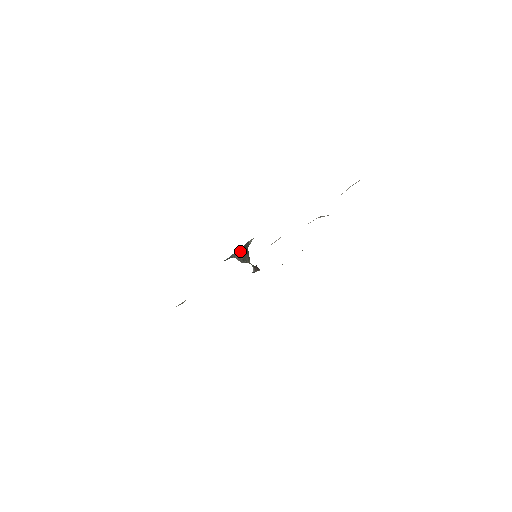
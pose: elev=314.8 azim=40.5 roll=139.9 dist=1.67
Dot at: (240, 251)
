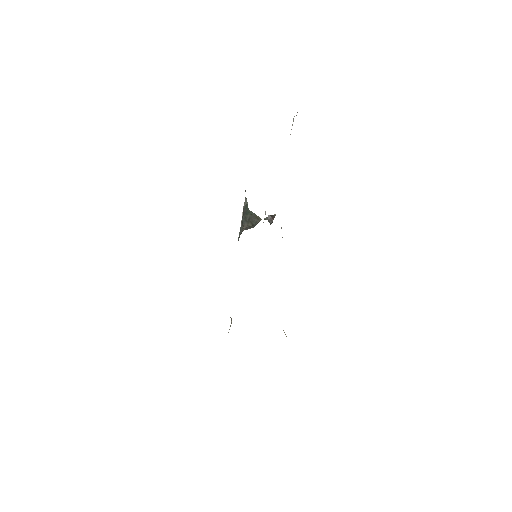
Dot at: (243, 222)
